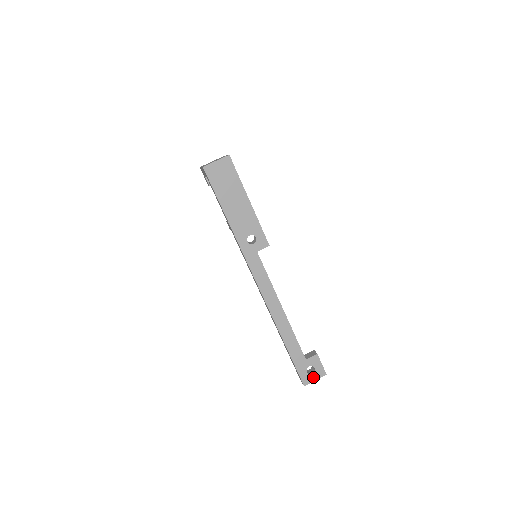
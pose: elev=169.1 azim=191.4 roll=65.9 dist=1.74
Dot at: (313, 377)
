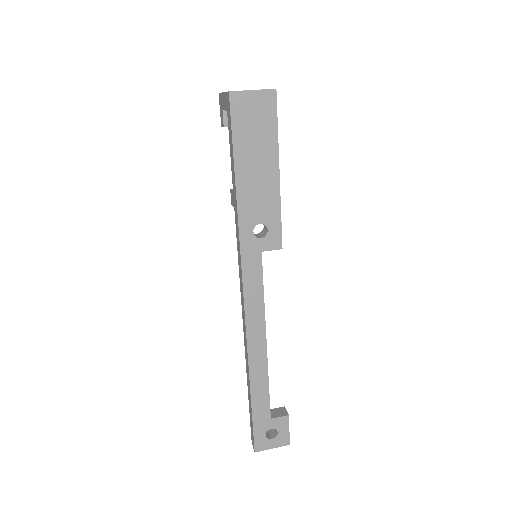
Dot at: (271, 443)
